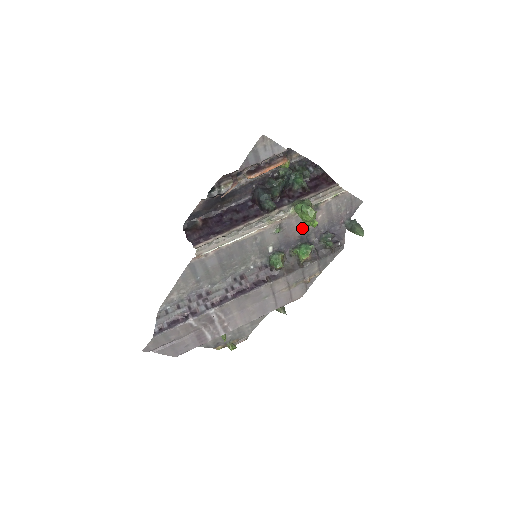
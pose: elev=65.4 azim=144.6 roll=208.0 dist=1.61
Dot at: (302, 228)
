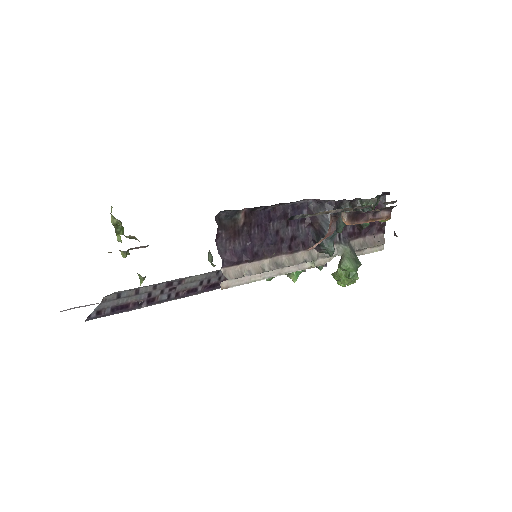
Dot at: occluded
